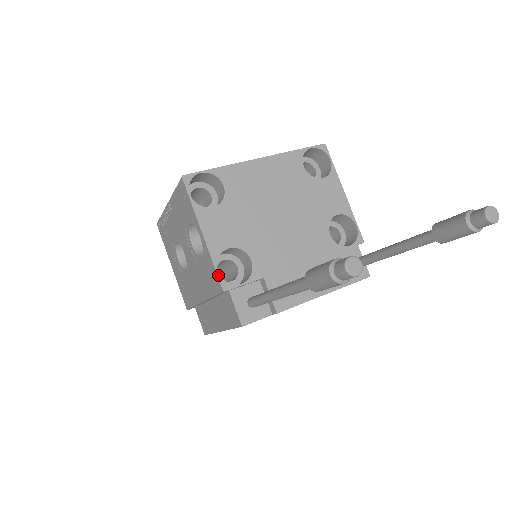
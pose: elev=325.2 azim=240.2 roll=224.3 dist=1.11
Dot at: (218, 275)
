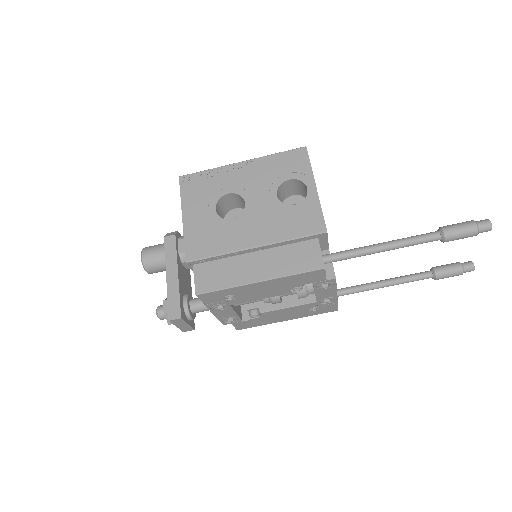
Dot at: occluded
